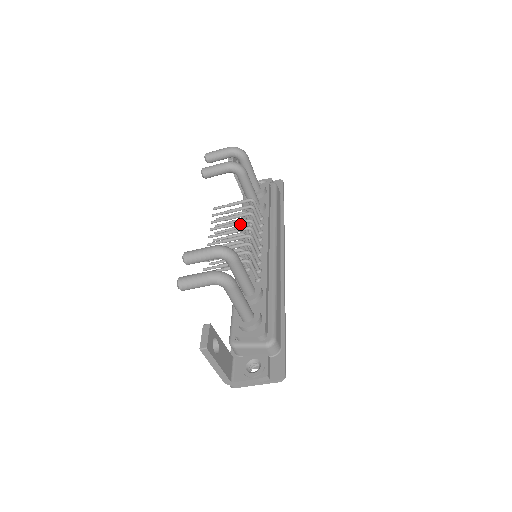
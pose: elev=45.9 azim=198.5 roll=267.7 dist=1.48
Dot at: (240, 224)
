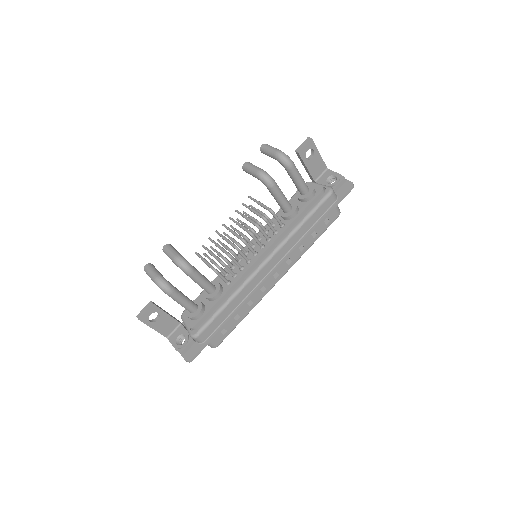
Dot at: (244, 230)
